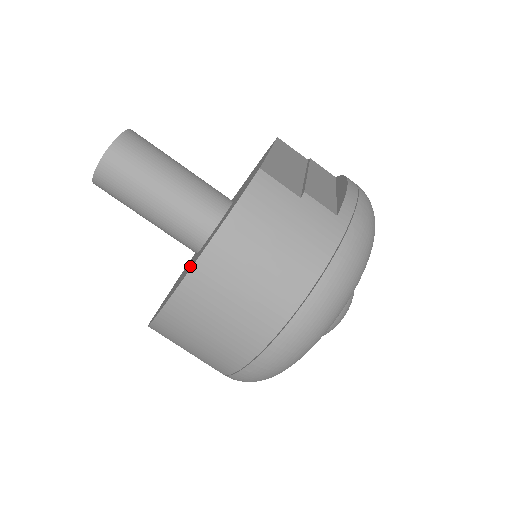
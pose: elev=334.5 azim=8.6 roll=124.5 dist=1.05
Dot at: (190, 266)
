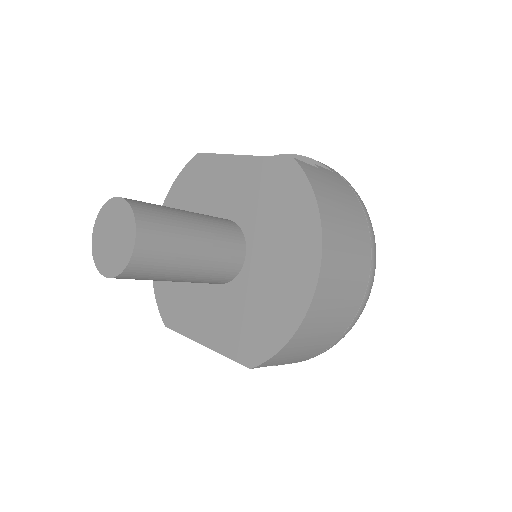
Dot at: (285, 273)
